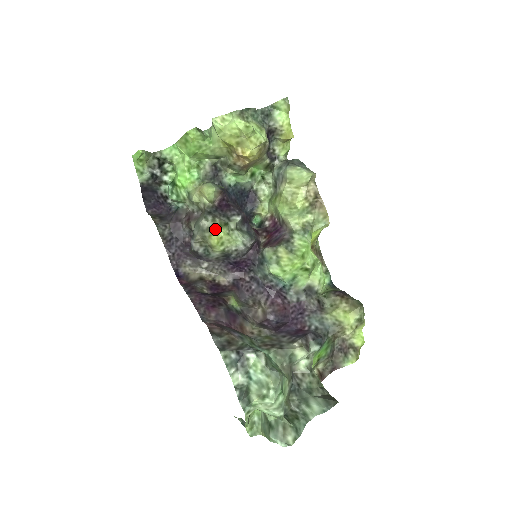
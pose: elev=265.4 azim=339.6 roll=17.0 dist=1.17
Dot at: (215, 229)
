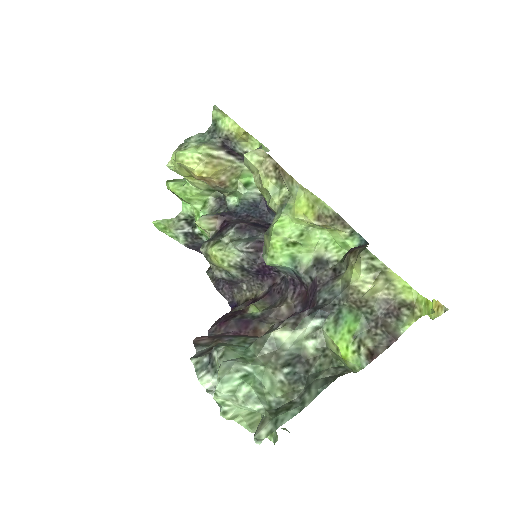
Dot at: (208, 251)
